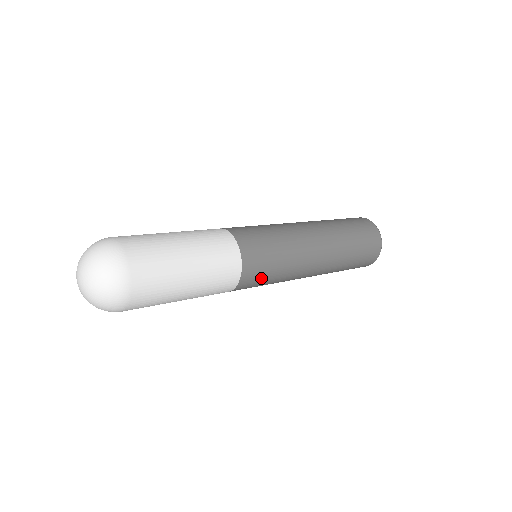
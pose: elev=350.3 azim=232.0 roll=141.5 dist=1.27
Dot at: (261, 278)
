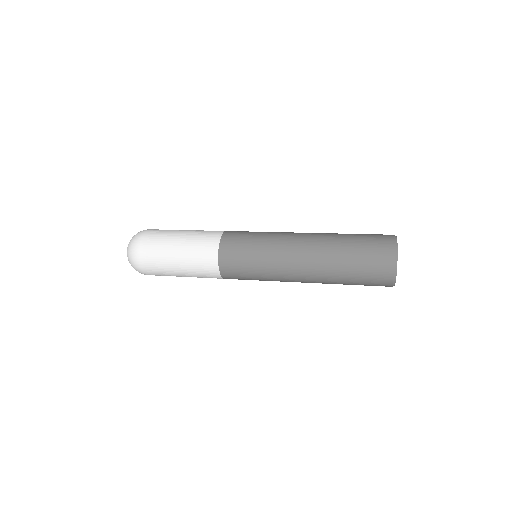
Dot at: (240, 248)
